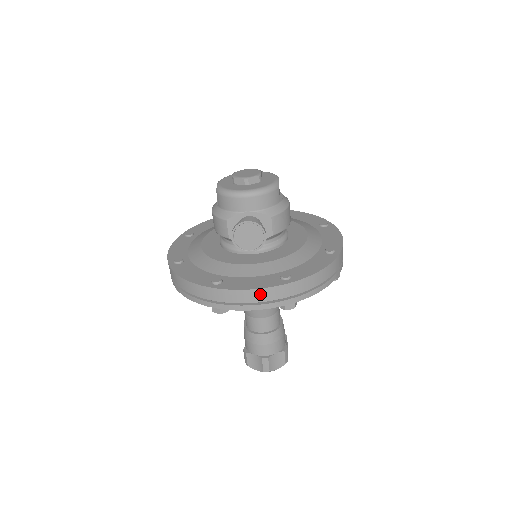
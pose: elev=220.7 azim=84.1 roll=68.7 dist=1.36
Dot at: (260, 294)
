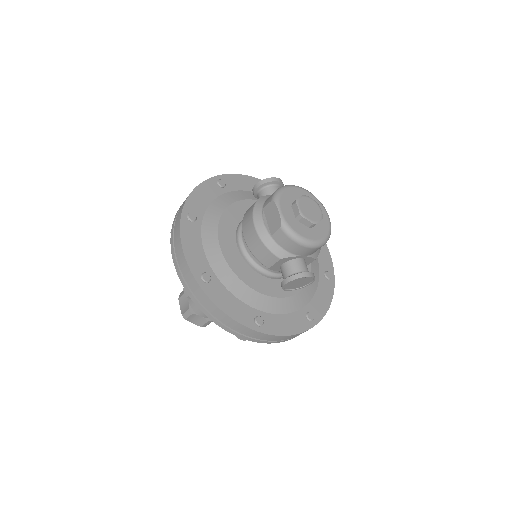
Dot at: (293, 336)
